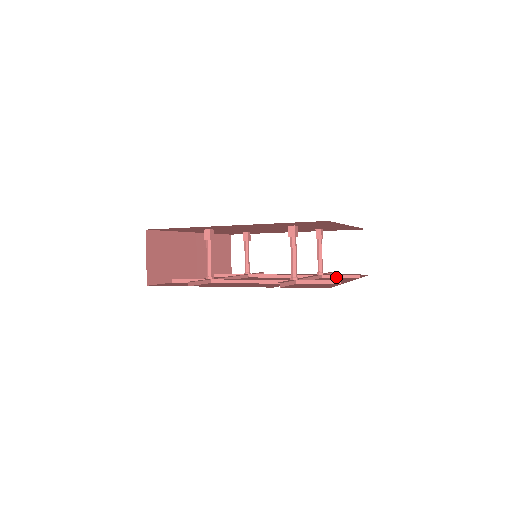
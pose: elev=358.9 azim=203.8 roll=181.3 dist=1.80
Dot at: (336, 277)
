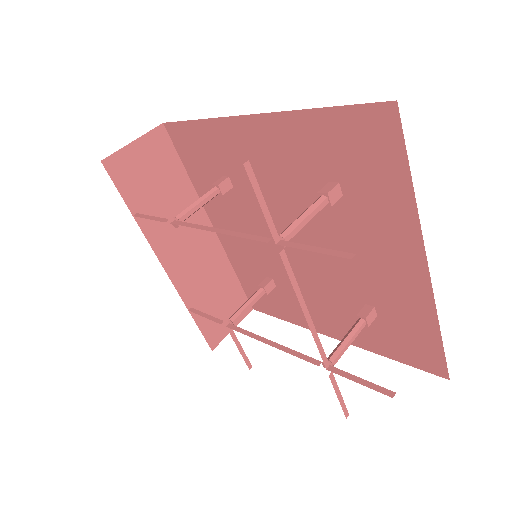
Dot at: (350, 378)
